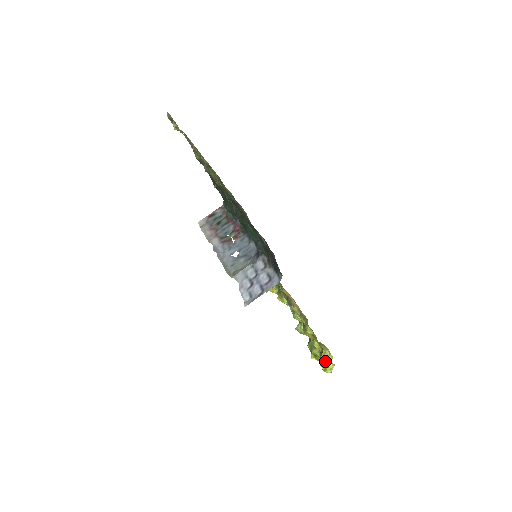
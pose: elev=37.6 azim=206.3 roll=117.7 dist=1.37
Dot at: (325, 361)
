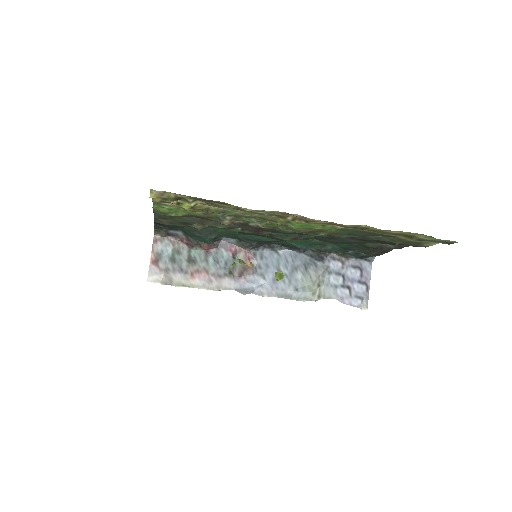
Dot at: occluded
